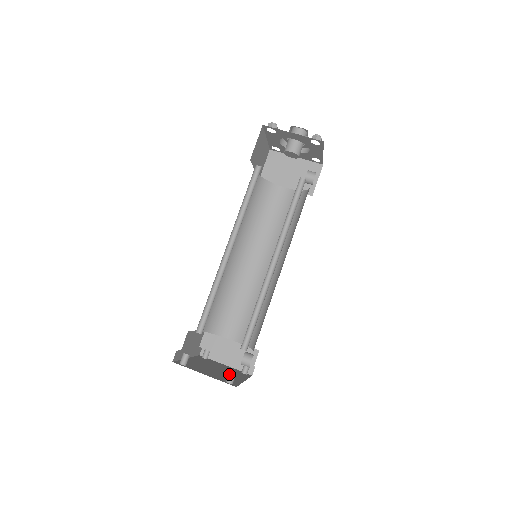
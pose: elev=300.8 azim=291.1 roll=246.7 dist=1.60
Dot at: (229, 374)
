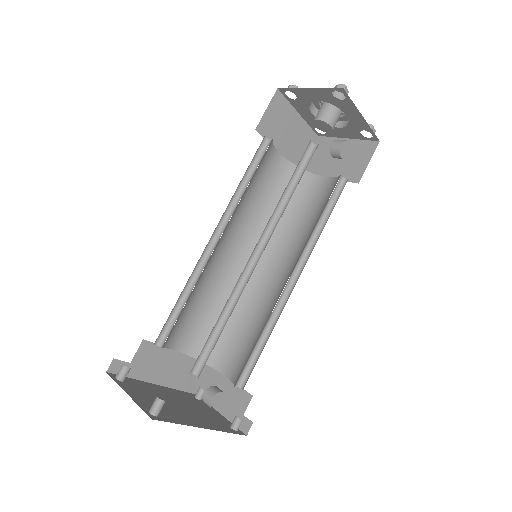
Dot at: occluded
